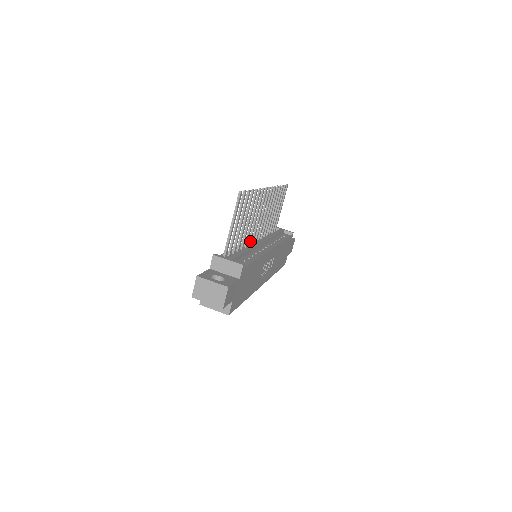
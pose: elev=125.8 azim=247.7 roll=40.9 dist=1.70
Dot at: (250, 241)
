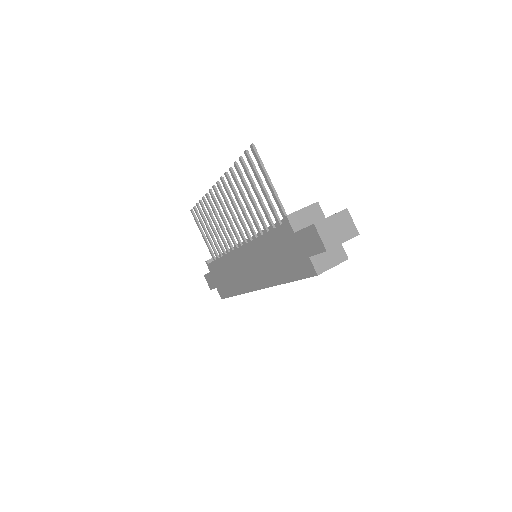
Dot at: (249, 236)
